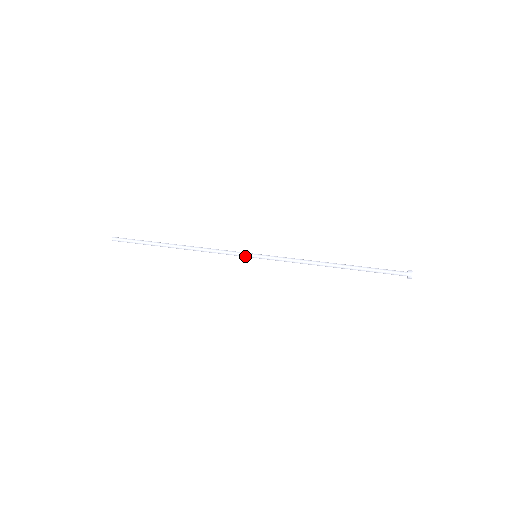
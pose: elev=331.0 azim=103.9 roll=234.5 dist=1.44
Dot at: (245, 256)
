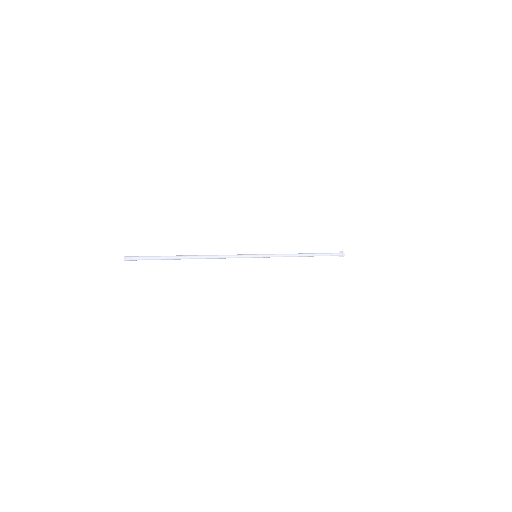
Dot at: occluded
